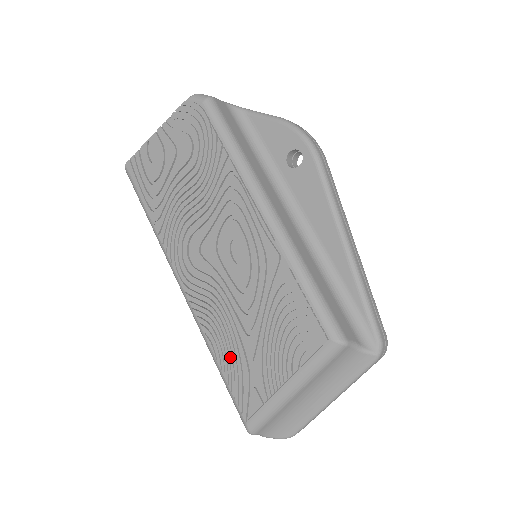
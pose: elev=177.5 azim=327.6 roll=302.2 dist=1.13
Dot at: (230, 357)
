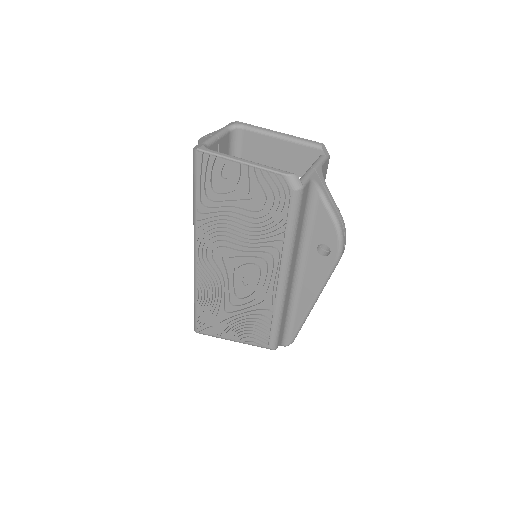
Dot at: (207, 308)
